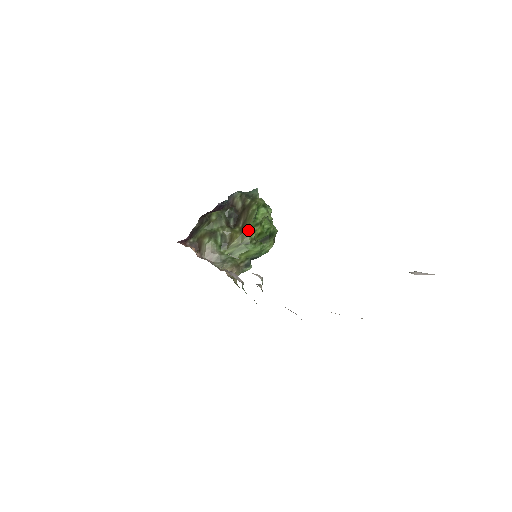
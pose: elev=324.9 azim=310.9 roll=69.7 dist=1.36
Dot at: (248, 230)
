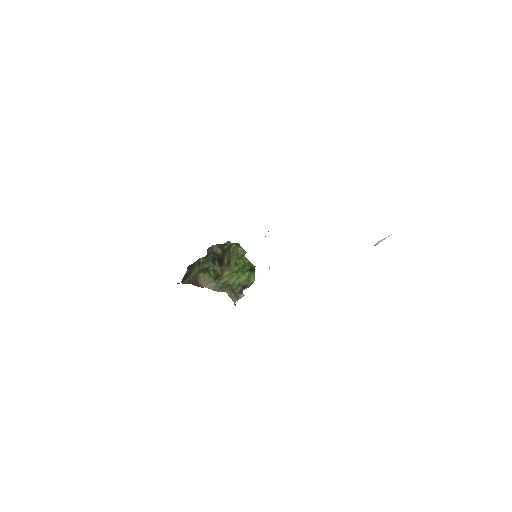
Dot at: (235, 261)
